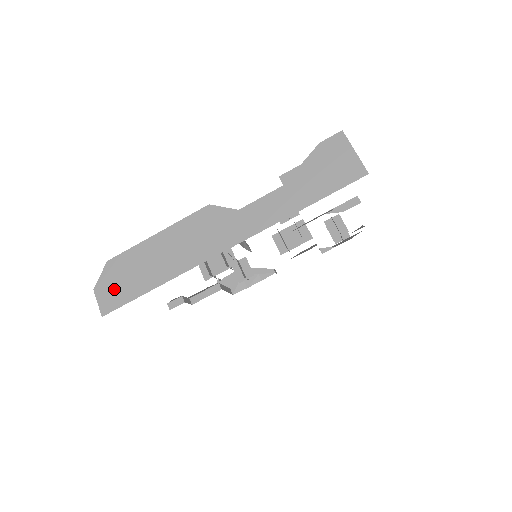
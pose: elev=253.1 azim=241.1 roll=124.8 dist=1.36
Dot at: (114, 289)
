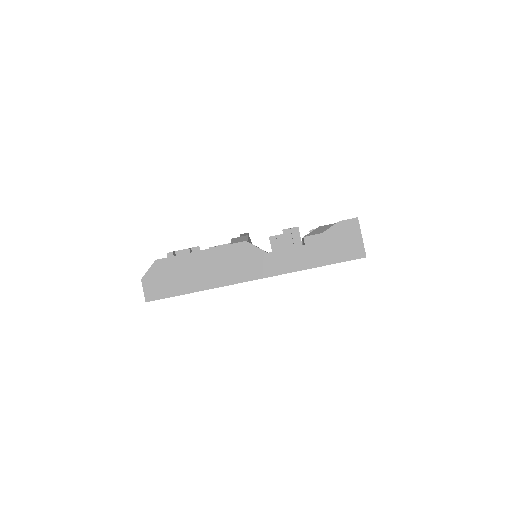
Dot at: (159, 284)
